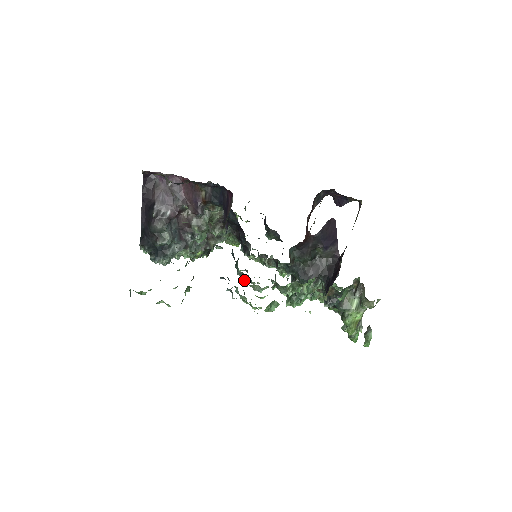
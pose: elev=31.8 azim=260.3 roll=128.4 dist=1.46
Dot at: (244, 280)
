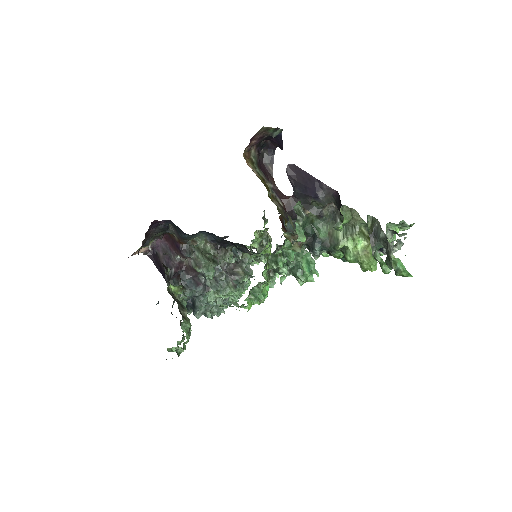
Dot at: occluded
